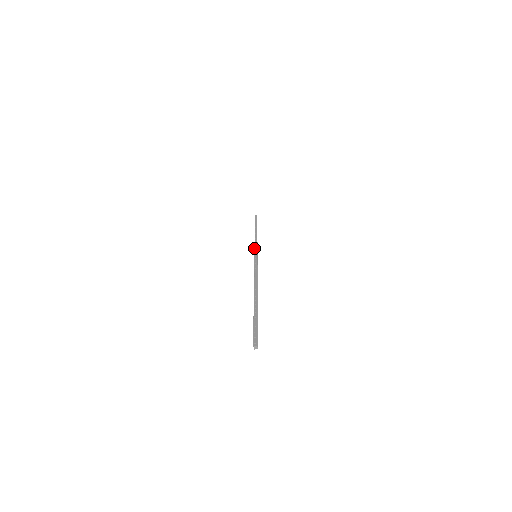
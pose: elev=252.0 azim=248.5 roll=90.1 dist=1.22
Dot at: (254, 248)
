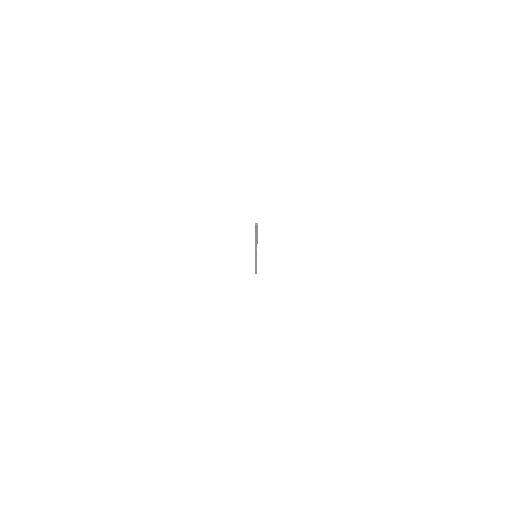
Dot at: occluded
